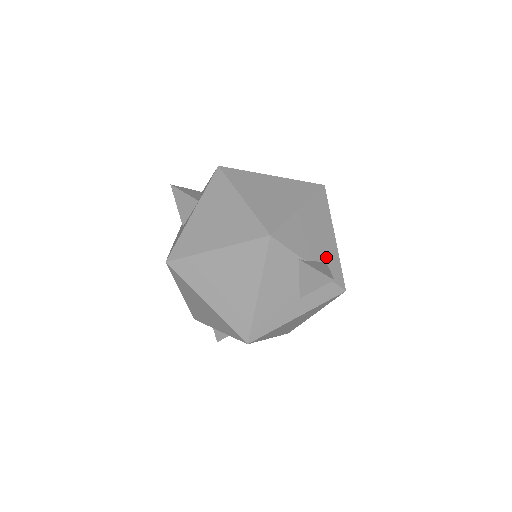
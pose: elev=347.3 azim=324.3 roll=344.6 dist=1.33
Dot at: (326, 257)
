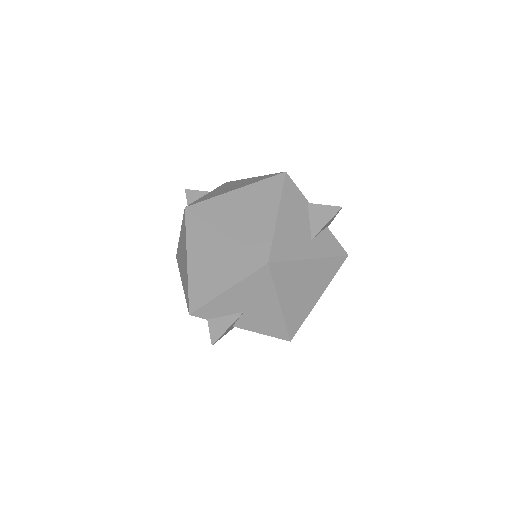
Dot at: occluded
